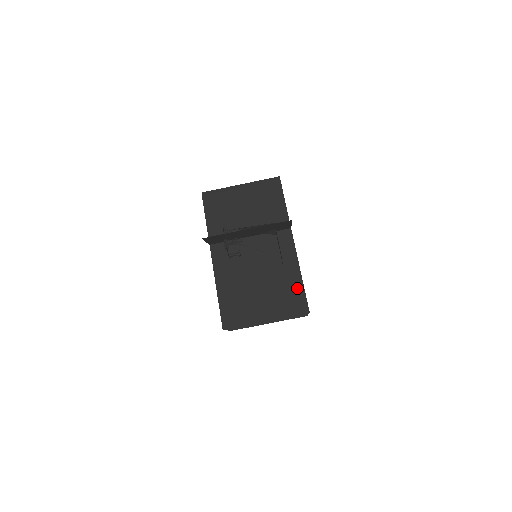
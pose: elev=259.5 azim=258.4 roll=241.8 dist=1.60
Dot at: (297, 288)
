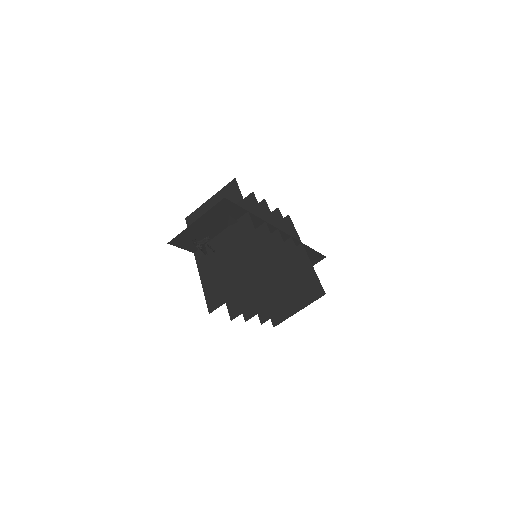
Dot at: (258, 255)
